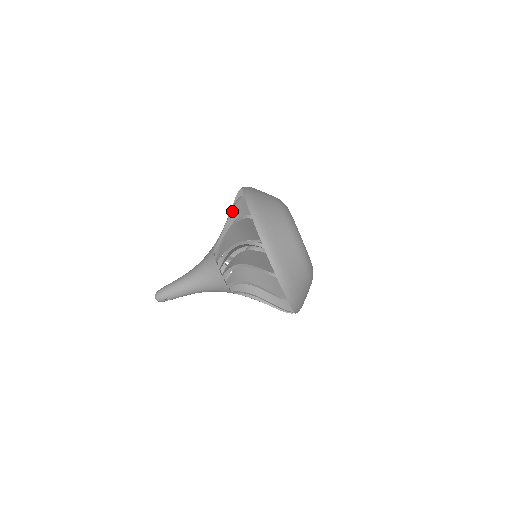
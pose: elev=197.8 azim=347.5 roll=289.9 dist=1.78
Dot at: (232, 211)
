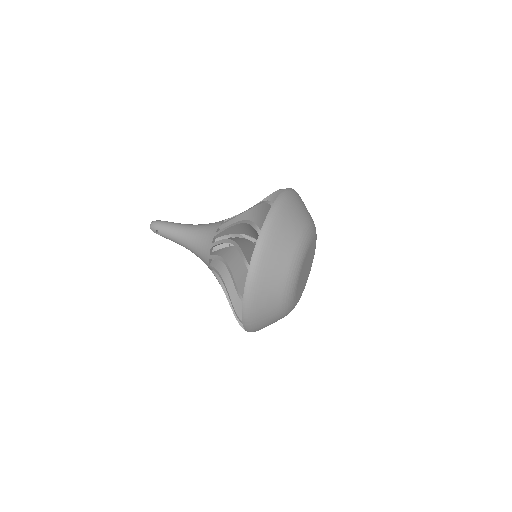
Dot at: (266, 198)
